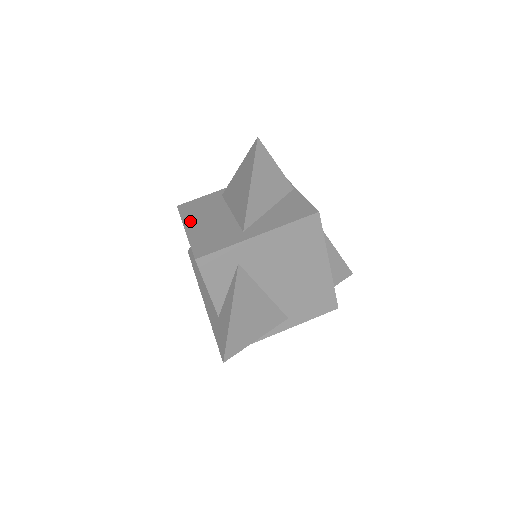
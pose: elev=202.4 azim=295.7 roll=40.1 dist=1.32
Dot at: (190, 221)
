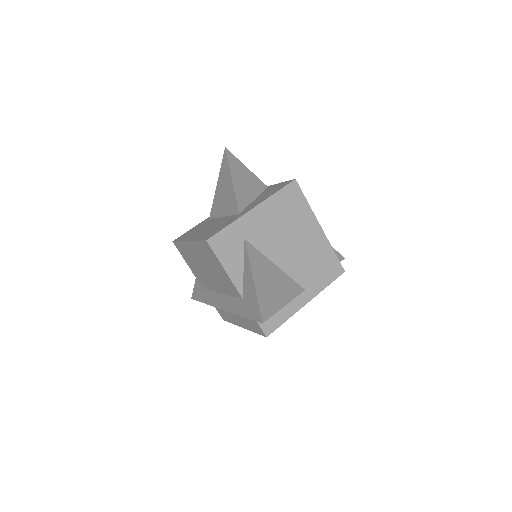
Dot at: (189, 237)
